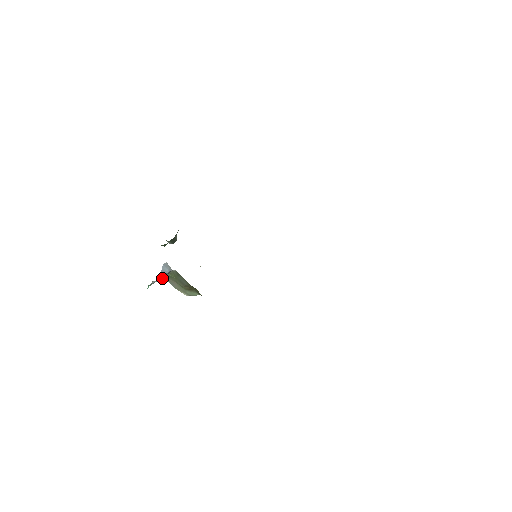
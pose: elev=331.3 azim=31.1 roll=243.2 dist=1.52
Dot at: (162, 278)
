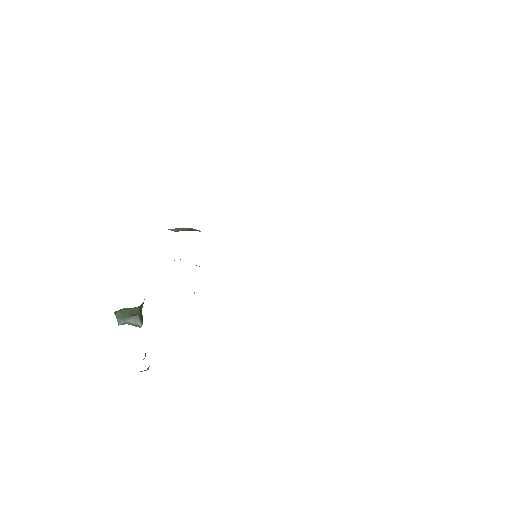
Dot at: (146, 370)
